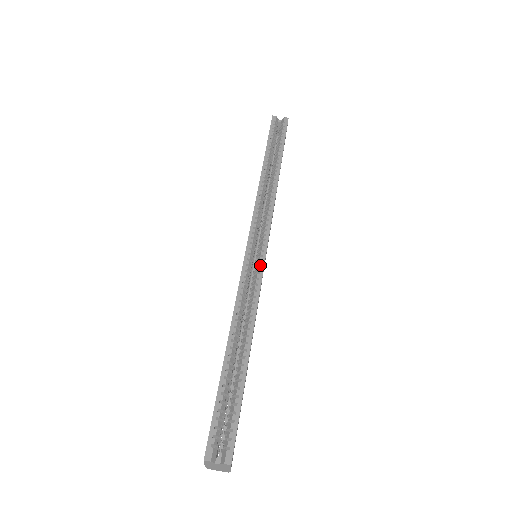
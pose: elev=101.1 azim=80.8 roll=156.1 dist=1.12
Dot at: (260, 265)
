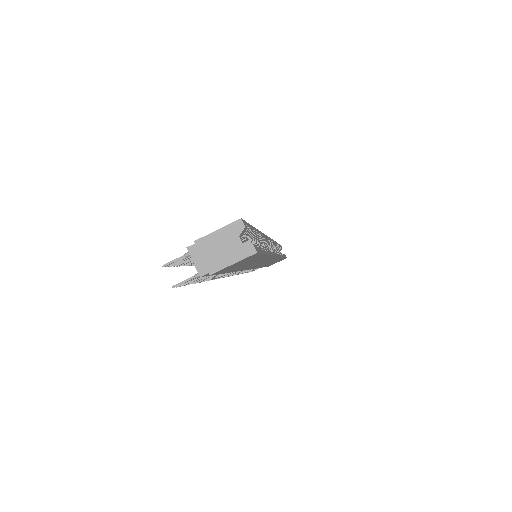
Dot at: occluded
